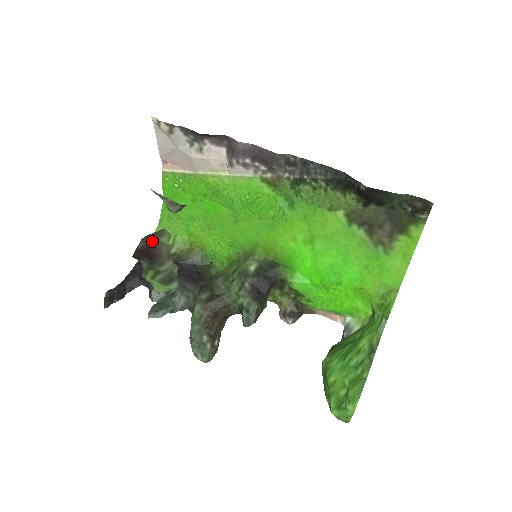
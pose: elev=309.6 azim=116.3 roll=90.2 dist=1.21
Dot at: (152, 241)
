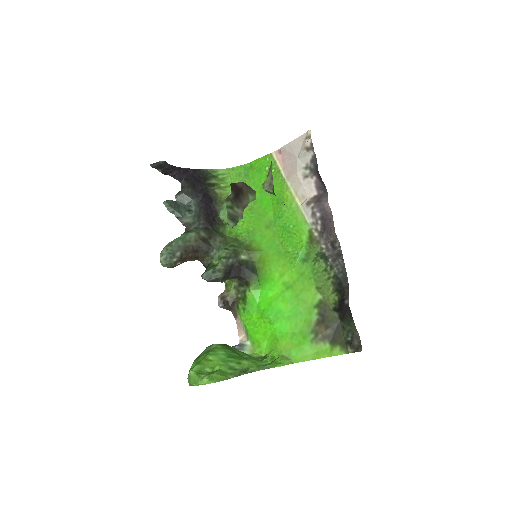
Dot at: (246, 190)
